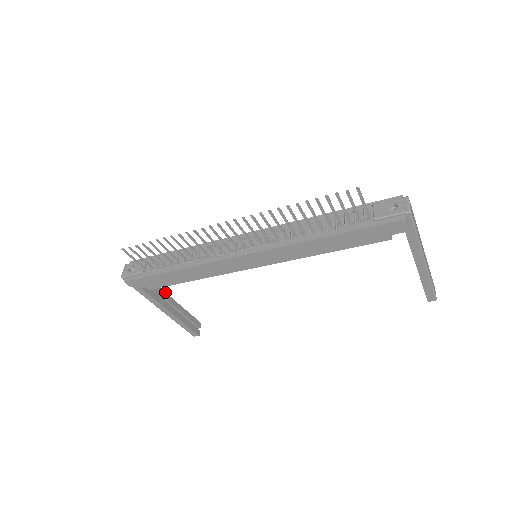
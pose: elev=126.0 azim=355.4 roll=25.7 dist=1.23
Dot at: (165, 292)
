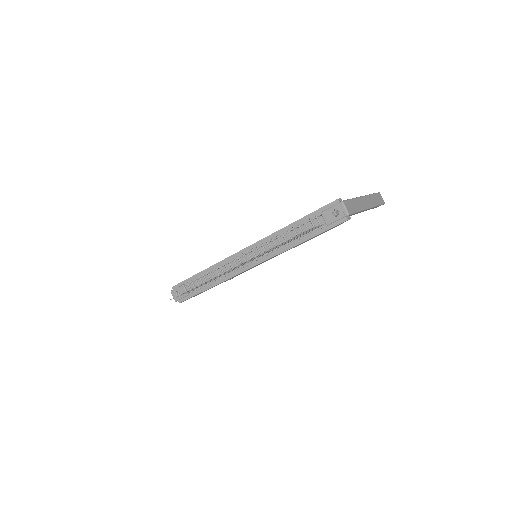
Dot at: occluded
